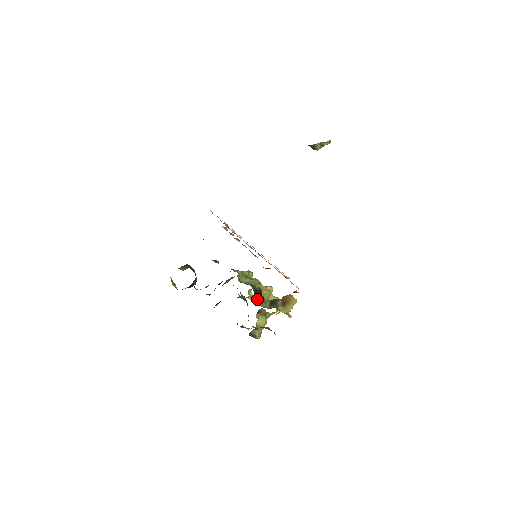
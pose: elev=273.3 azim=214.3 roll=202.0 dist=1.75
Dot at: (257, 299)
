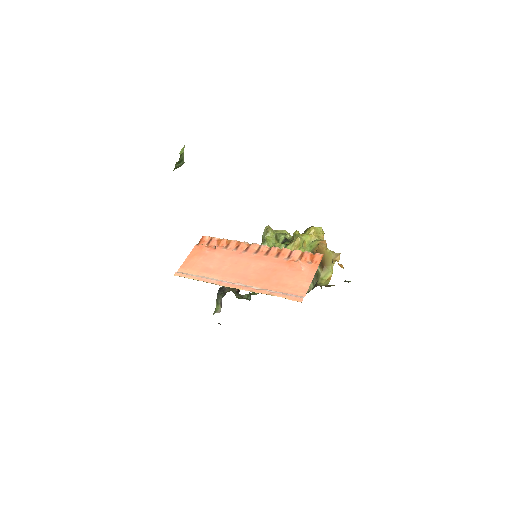
Dot at: occluded
